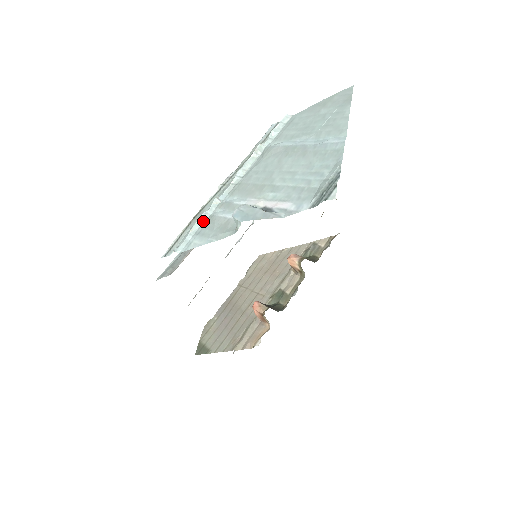
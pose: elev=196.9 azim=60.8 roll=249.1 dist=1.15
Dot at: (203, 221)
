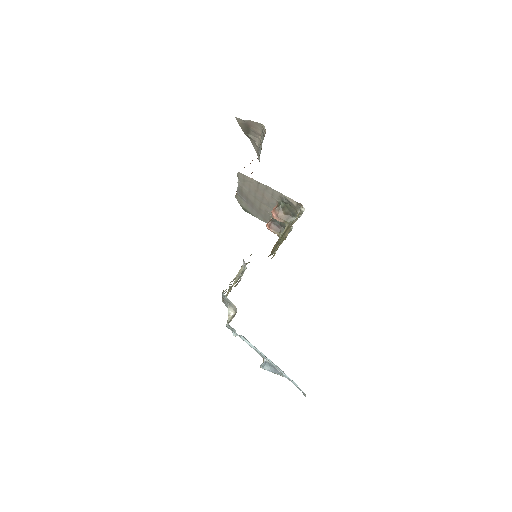
Dot at: occluded
